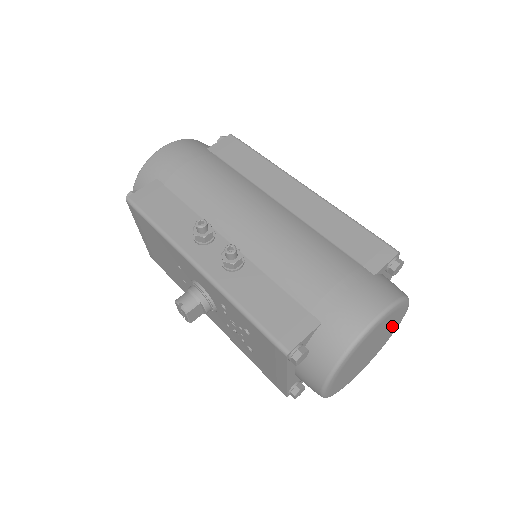
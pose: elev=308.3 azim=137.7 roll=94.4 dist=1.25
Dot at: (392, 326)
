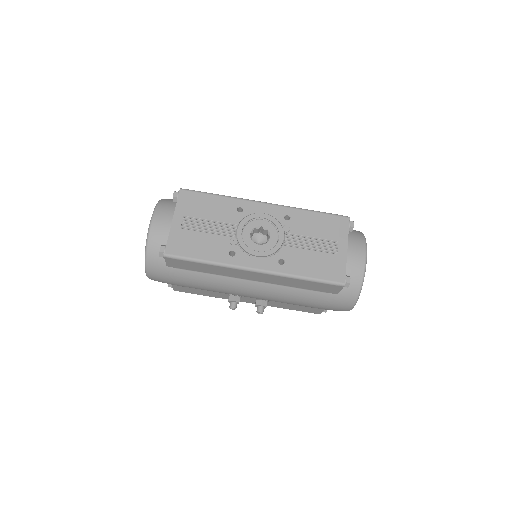
Dot at: occluded
